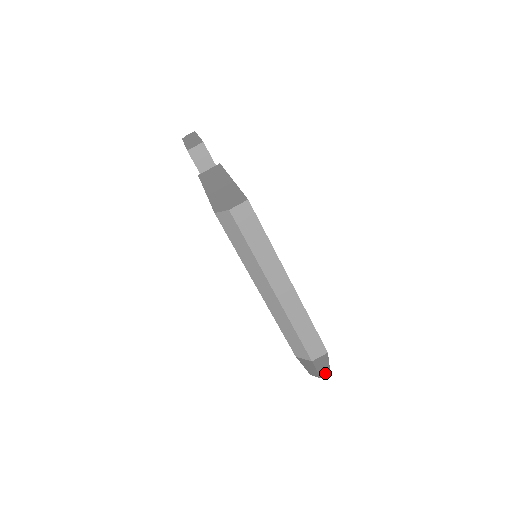
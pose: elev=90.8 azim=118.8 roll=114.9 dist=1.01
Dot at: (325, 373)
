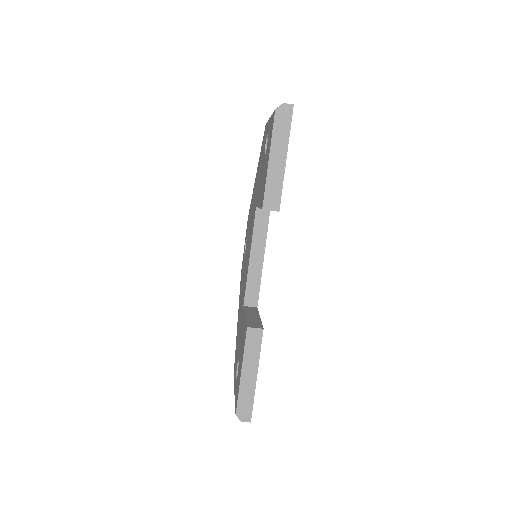
Dot at: occluded
